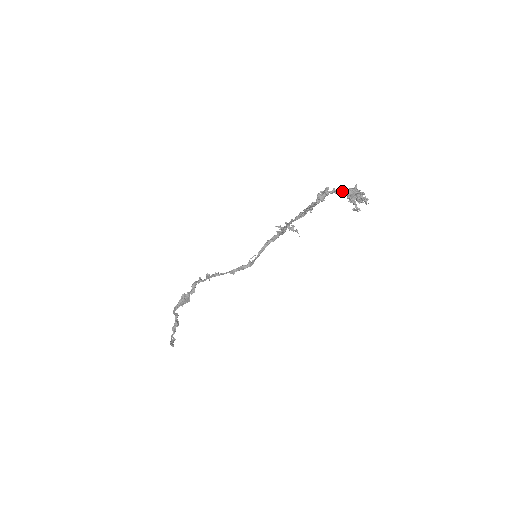
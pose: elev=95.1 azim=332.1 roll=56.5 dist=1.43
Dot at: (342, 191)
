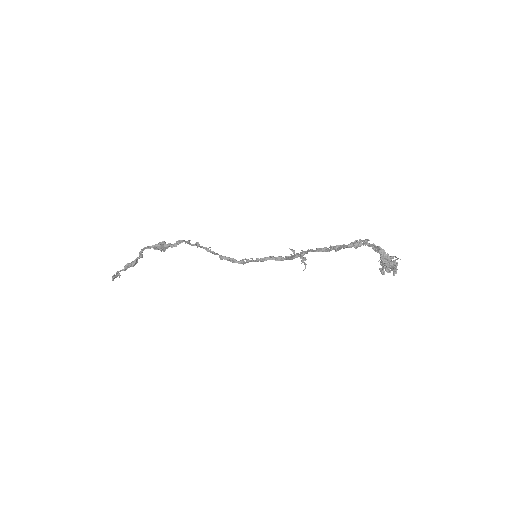
Dot at: (380, 250)
